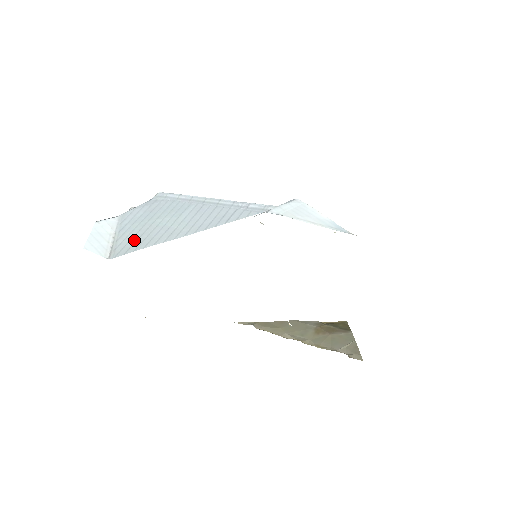
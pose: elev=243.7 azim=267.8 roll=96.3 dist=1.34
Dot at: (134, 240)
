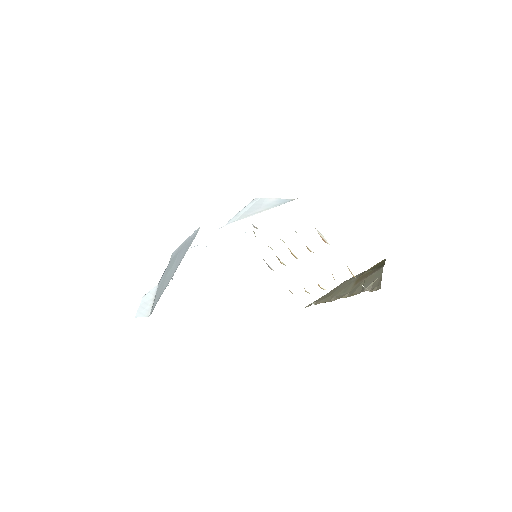
Dot at: (158, 296)
